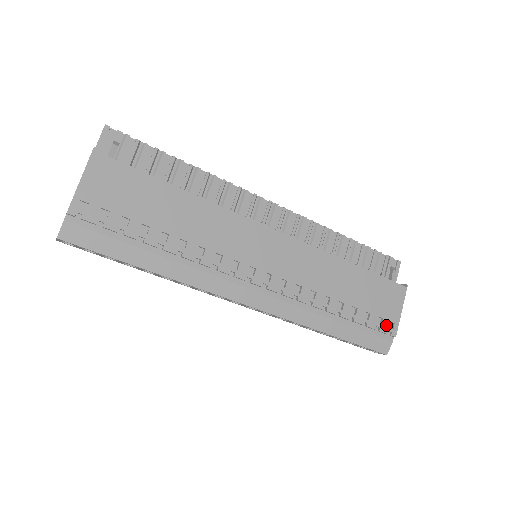
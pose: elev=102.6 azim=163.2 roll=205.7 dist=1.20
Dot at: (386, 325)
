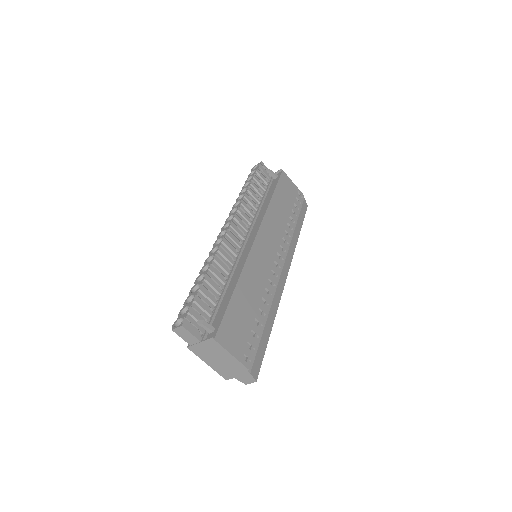
Dot at: (299, 197)
